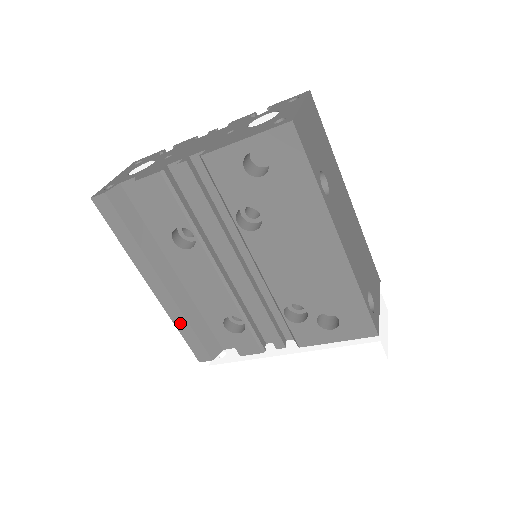
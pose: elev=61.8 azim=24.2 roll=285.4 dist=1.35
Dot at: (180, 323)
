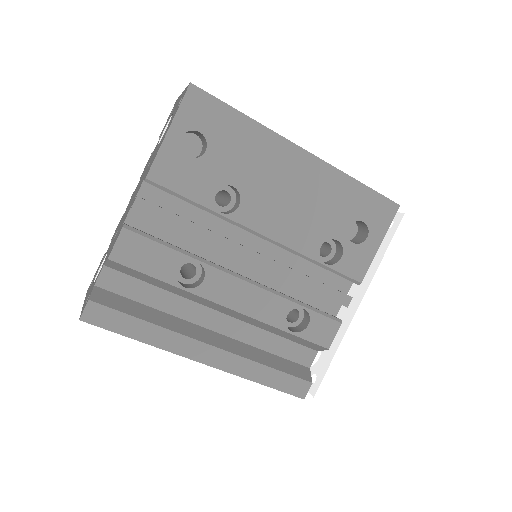
Dot at: (255, 373)
